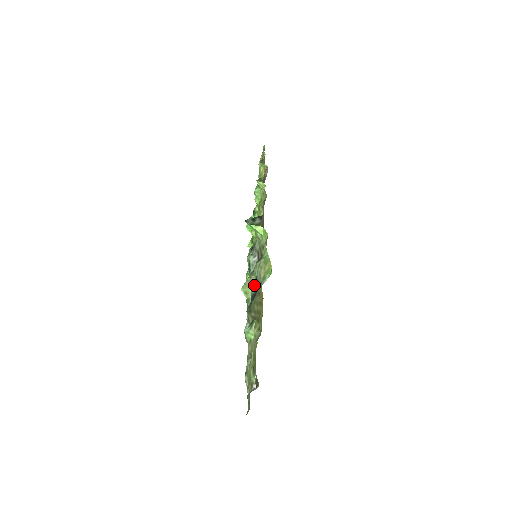
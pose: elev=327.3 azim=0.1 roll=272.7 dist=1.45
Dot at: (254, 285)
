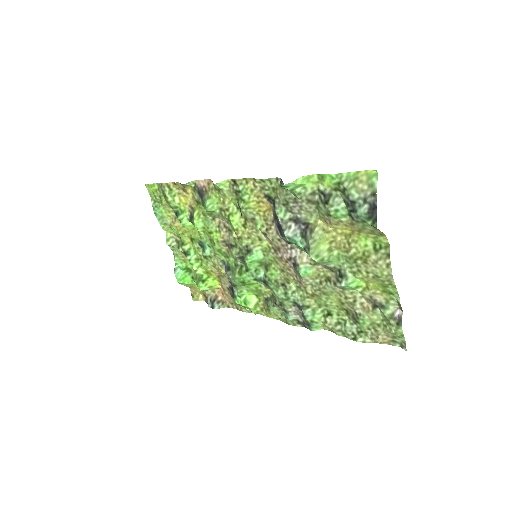
Dot at: (323, 239)
